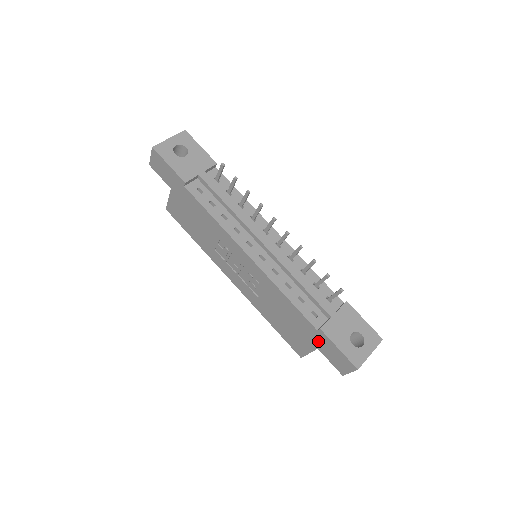
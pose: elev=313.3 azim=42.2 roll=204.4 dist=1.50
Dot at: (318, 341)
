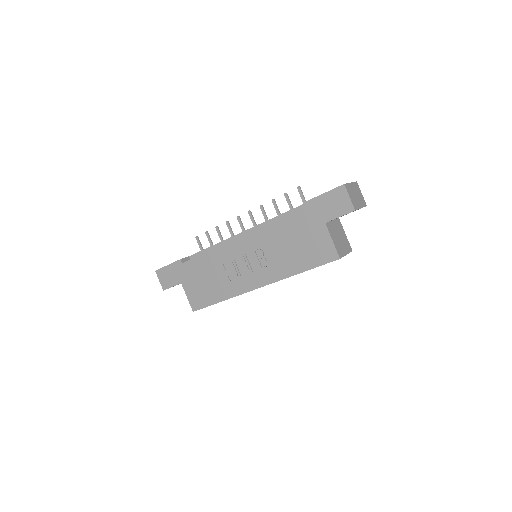
Dot at: (316, 216)
